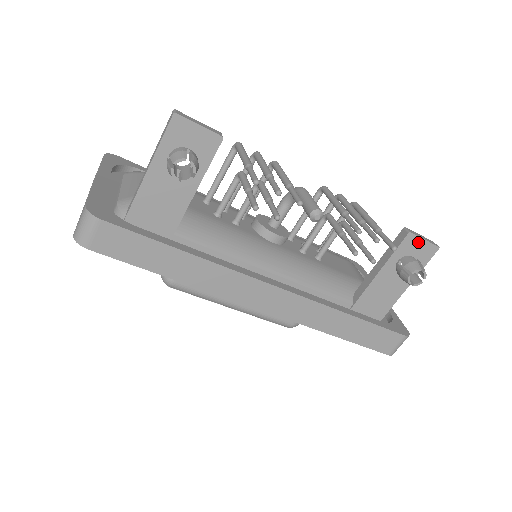
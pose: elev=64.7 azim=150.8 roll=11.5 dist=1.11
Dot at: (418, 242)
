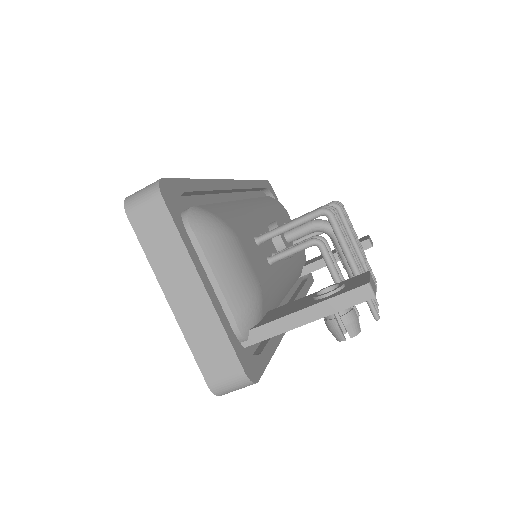
Dot at: occluded
